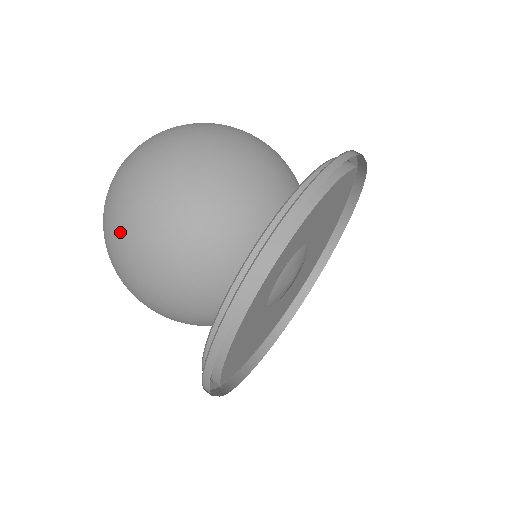
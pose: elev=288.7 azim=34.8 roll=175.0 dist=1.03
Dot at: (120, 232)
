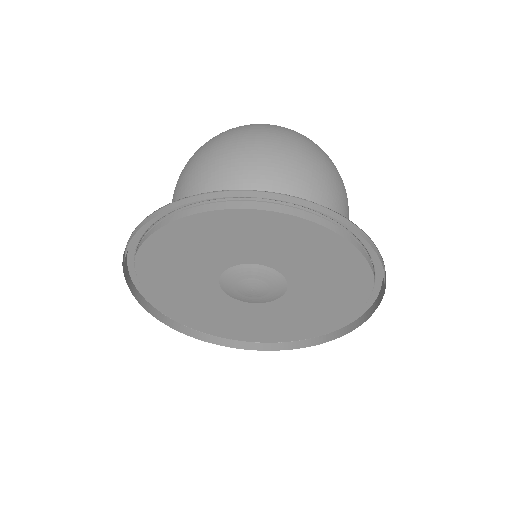
Dot at: (203, 145)
